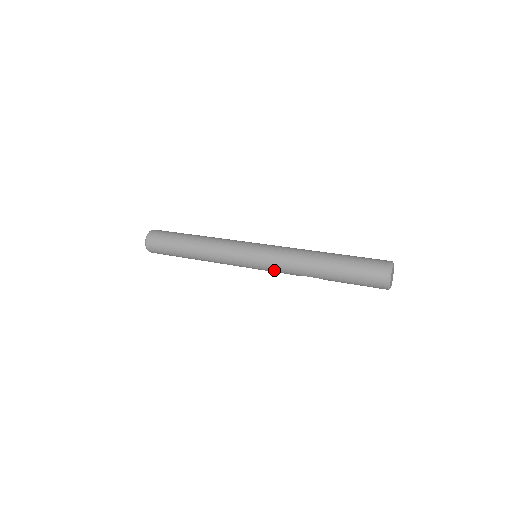
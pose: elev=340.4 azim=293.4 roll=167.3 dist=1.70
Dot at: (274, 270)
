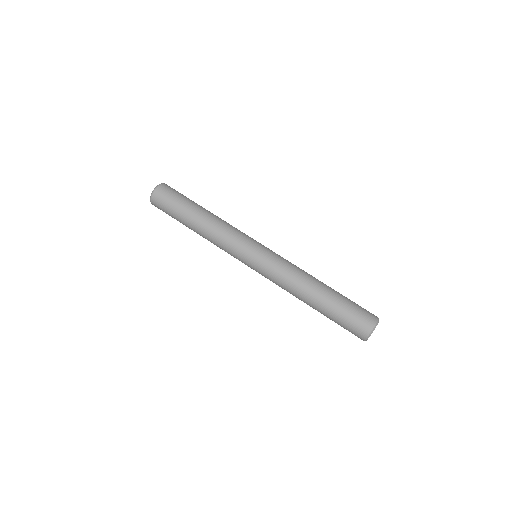
Dot at: occluded
